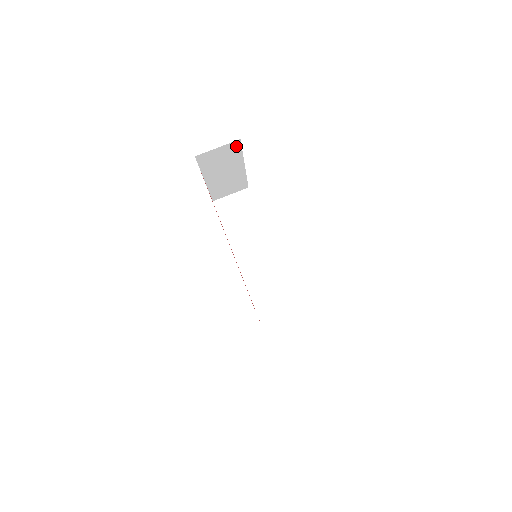
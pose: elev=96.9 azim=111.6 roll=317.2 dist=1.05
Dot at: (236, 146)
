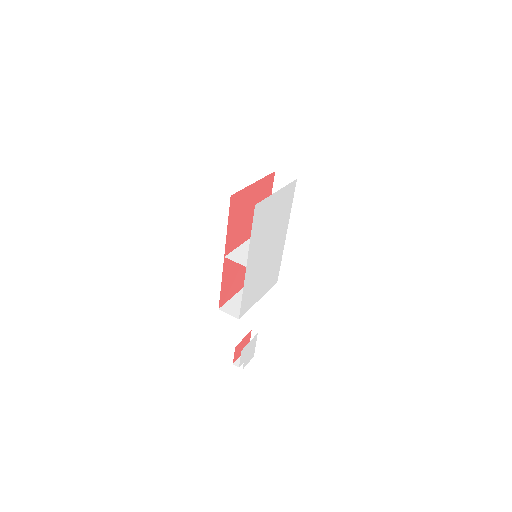
Dot at: occluded
